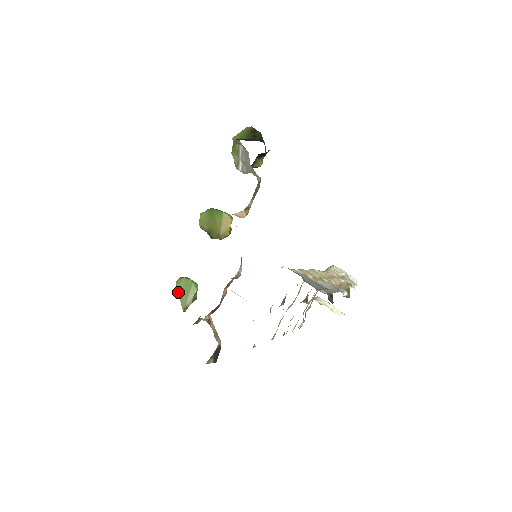
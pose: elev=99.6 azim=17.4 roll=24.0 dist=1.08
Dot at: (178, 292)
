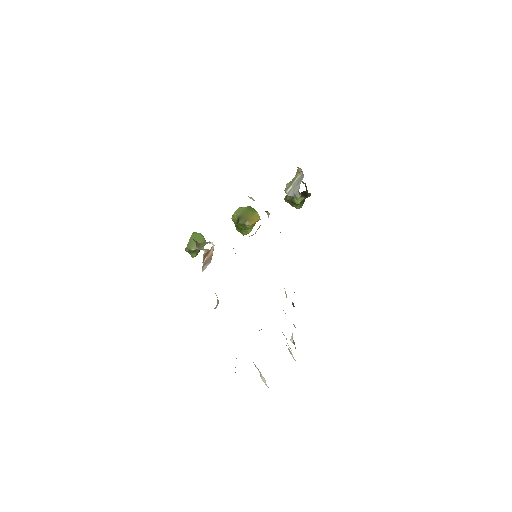
Dot at: (191, 237)
